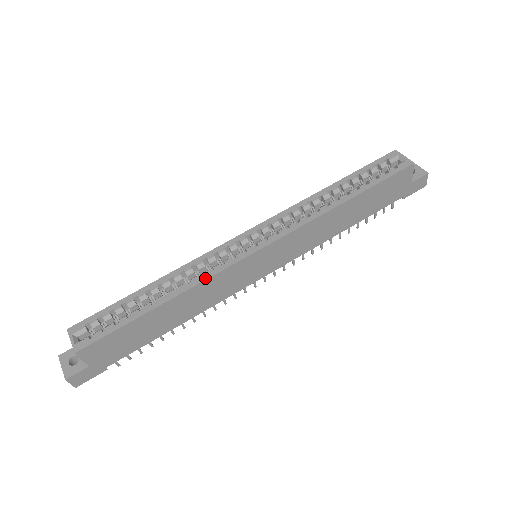
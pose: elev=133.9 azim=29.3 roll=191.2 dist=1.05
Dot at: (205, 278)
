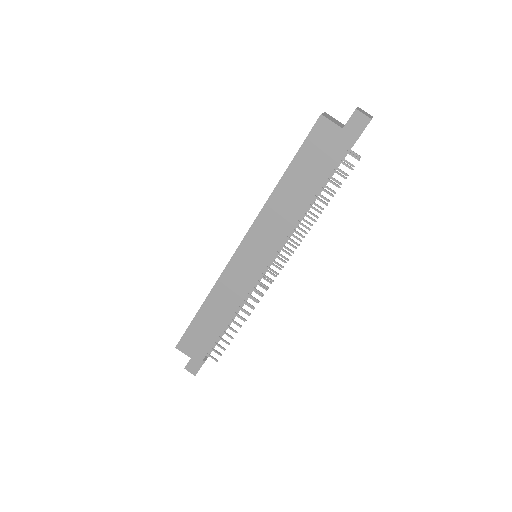
Dot at: (216, 282)
